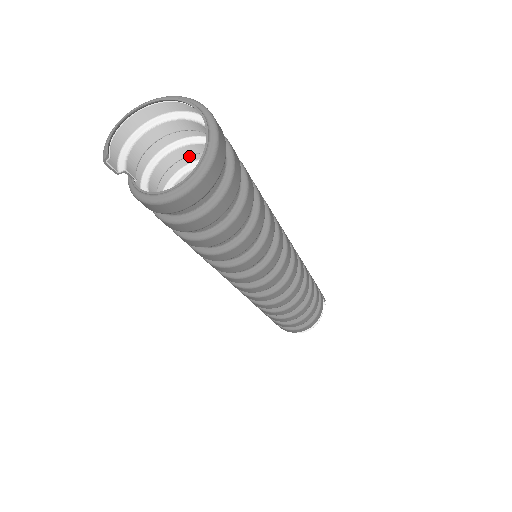
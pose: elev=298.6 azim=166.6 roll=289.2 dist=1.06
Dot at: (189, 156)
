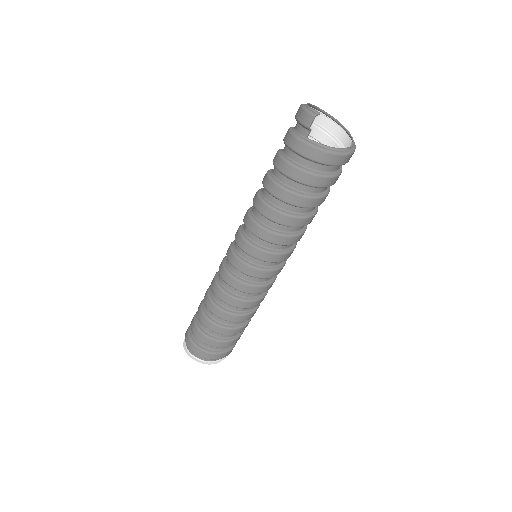
Dot at: occluded
